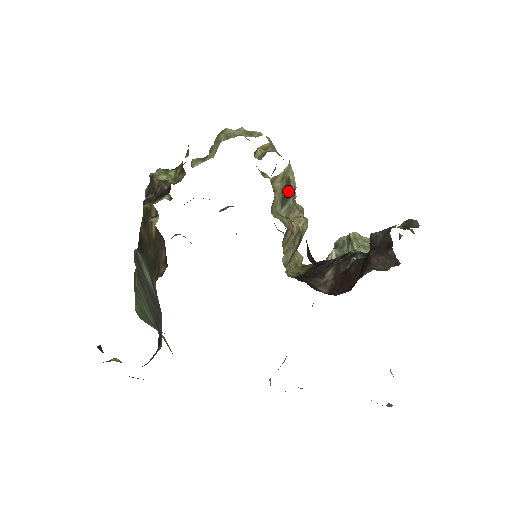
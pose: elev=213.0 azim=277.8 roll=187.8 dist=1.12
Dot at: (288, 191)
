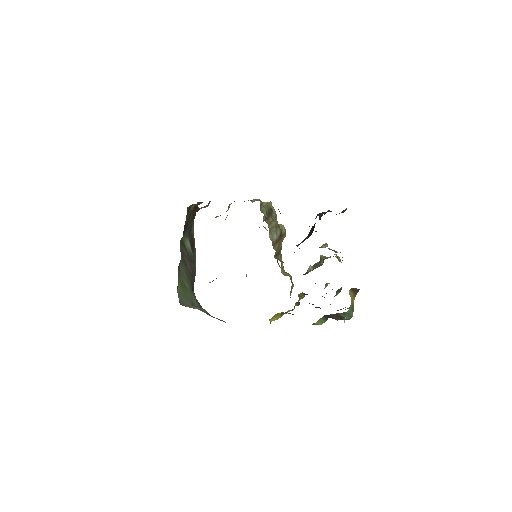
Dot at: (271, 213)
